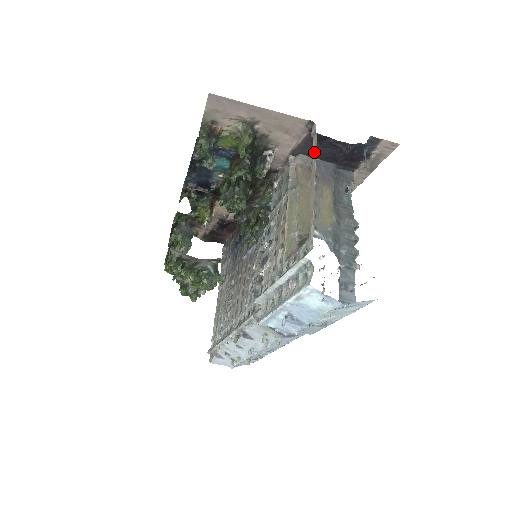
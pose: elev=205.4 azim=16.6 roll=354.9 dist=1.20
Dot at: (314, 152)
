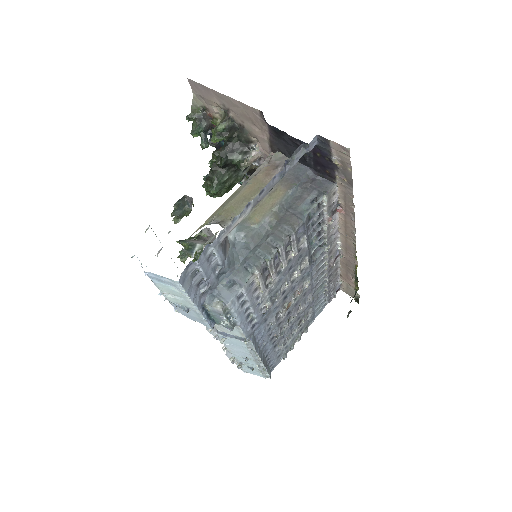
Dot at: occluded
